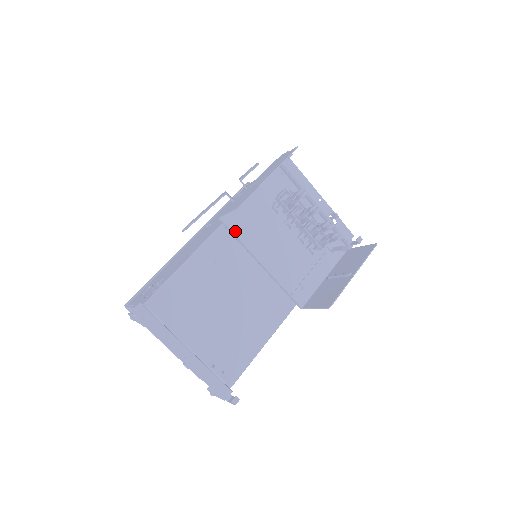
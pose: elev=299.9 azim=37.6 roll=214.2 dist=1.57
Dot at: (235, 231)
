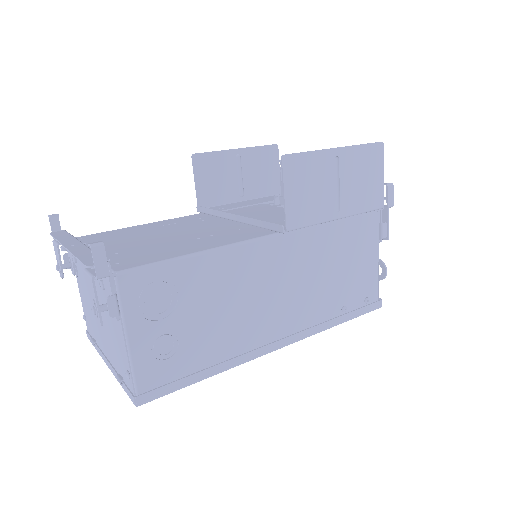
Dot at: occluded
